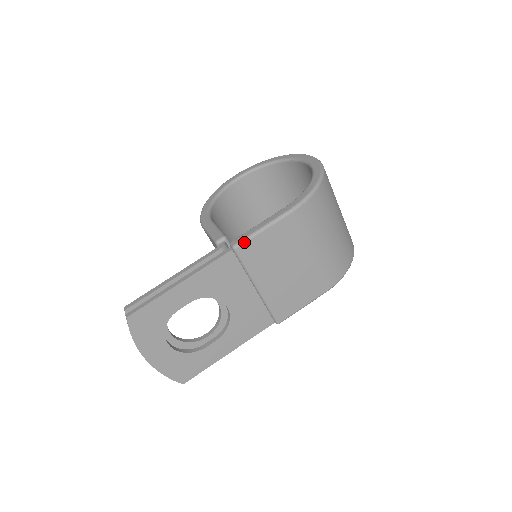
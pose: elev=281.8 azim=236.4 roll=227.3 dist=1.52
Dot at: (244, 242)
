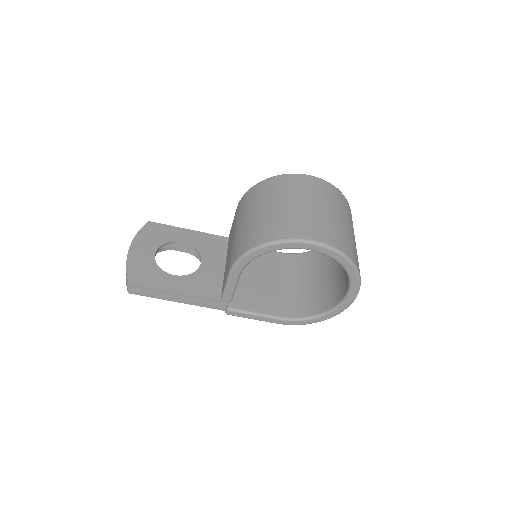
Dot at: occluded
